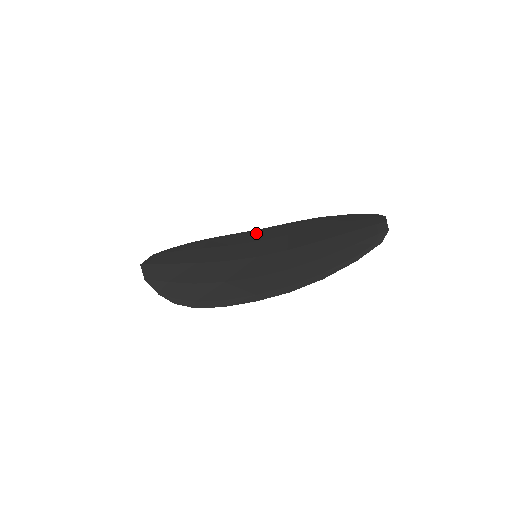
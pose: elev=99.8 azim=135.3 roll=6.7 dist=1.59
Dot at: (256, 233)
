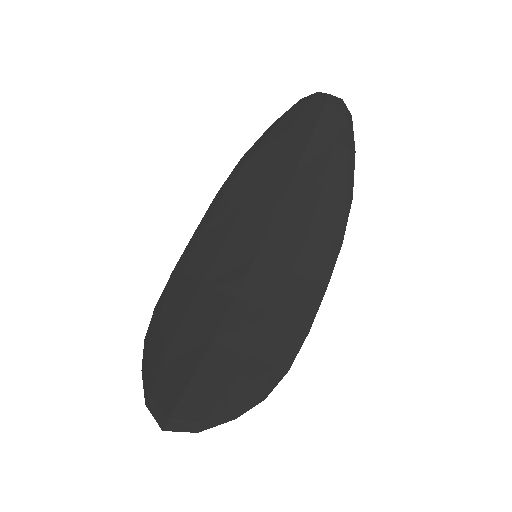
Dot at: (201, 242)
